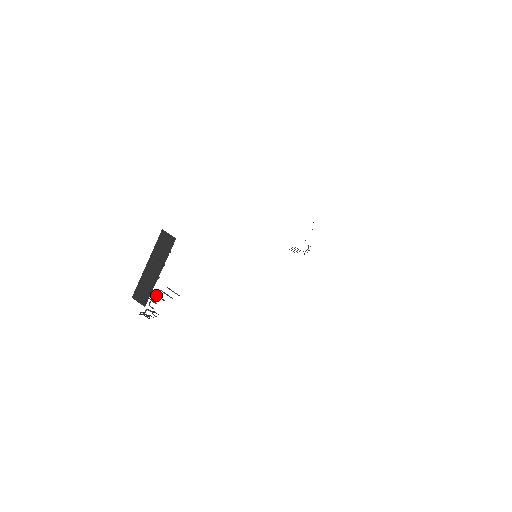
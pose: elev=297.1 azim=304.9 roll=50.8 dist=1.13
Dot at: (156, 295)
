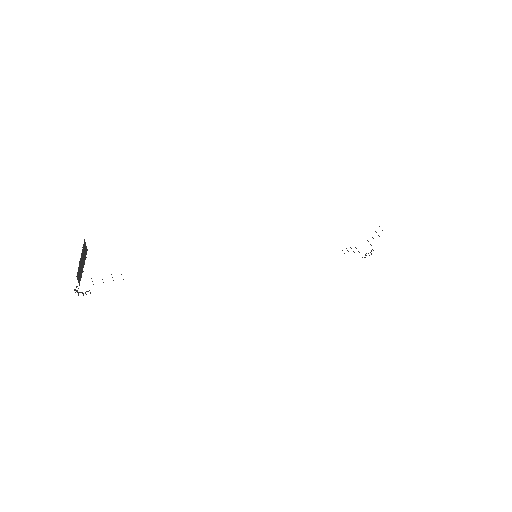
Dot at: occluded
